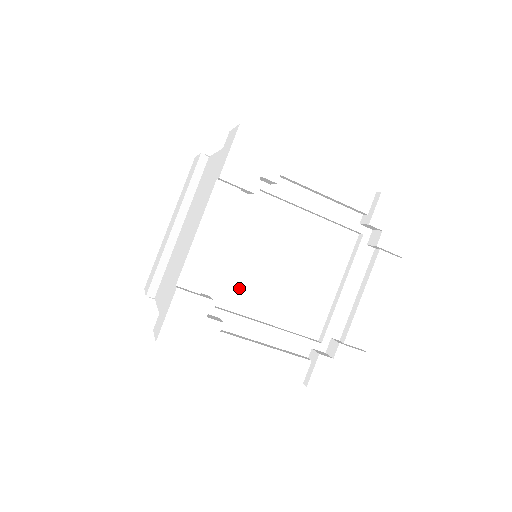
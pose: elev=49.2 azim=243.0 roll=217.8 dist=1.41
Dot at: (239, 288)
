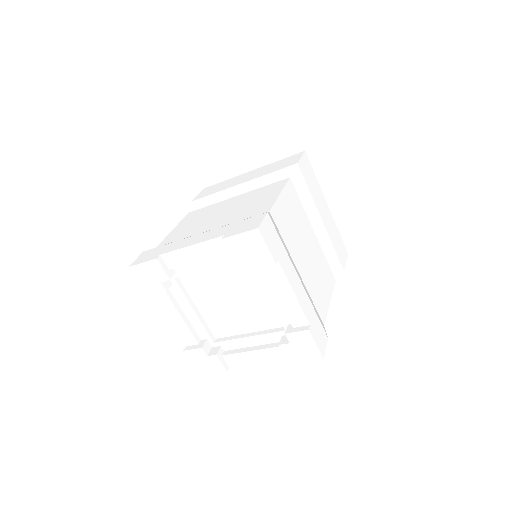
Dot at: (219, 325)
